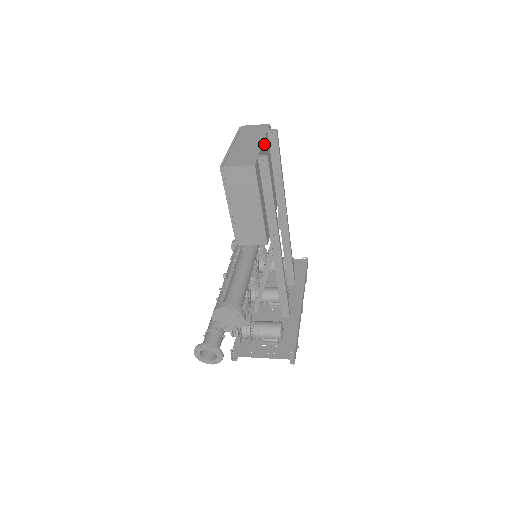
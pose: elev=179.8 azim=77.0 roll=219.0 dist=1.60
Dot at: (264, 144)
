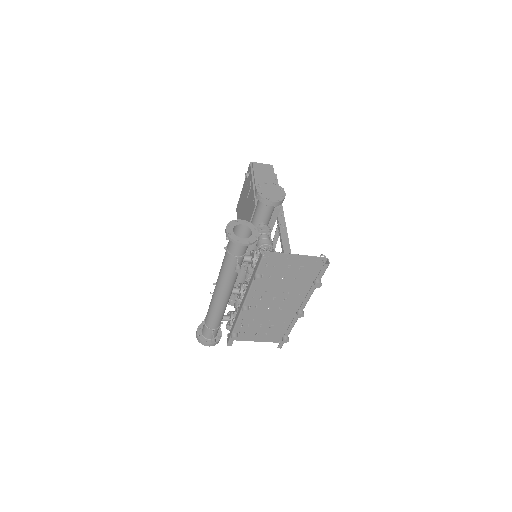
Dot at: occluded
